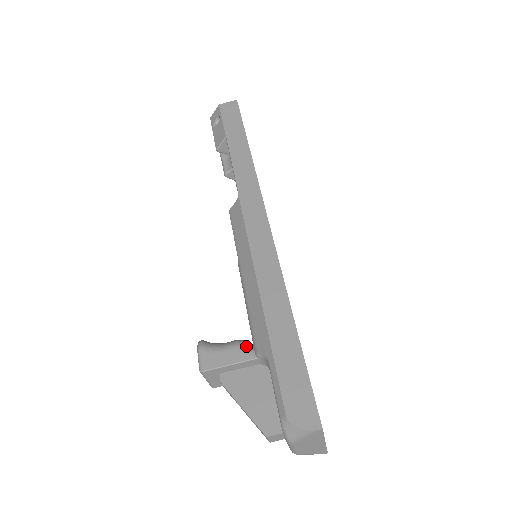
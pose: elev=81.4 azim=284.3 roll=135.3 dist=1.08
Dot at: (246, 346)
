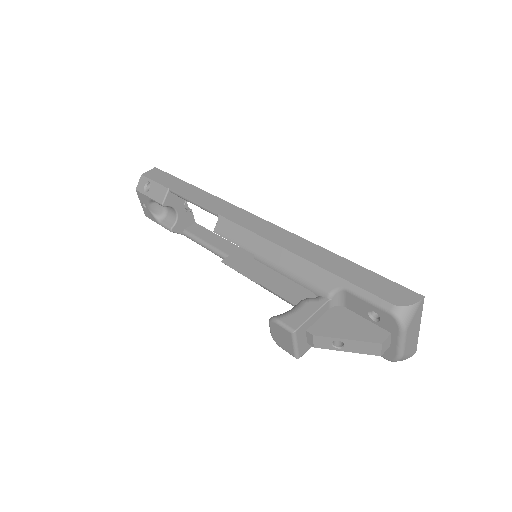
Dot at: (313, 298)
